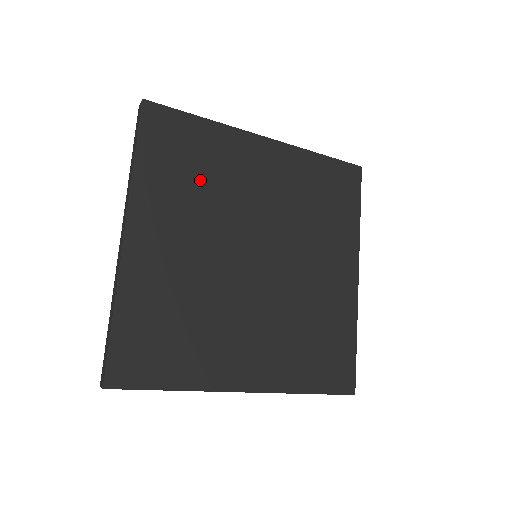
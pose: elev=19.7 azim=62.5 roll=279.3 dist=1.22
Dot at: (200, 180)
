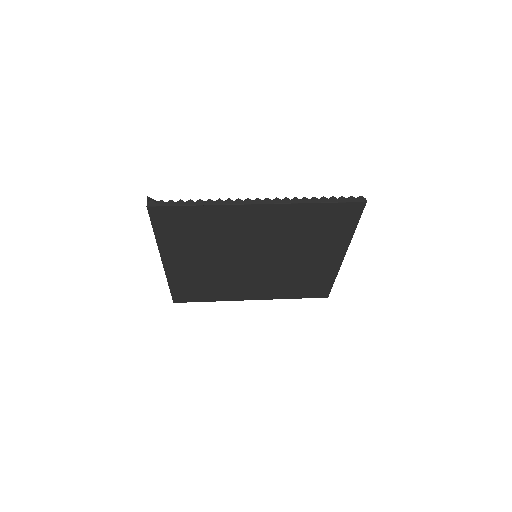
Dot at: (205, 236)
